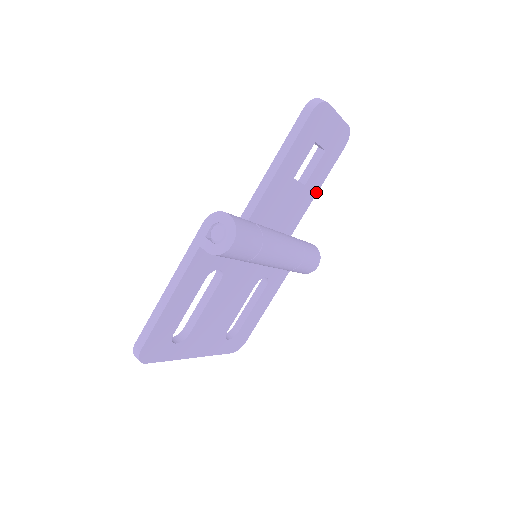
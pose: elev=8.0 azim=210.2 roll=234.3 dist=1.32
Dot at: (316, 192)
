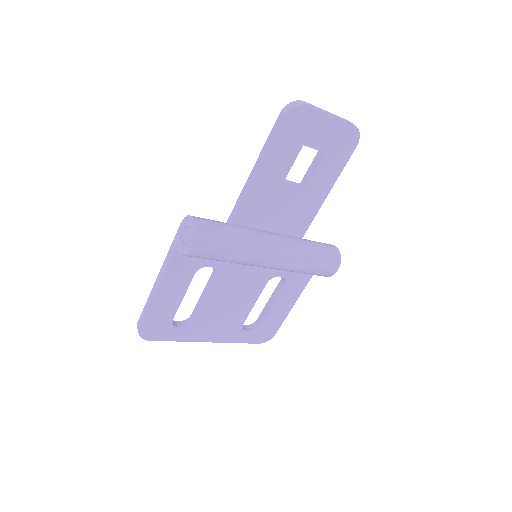
Dot at: (326, 194)
